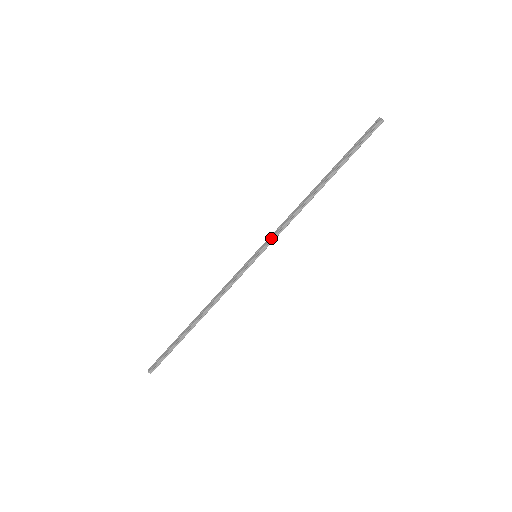
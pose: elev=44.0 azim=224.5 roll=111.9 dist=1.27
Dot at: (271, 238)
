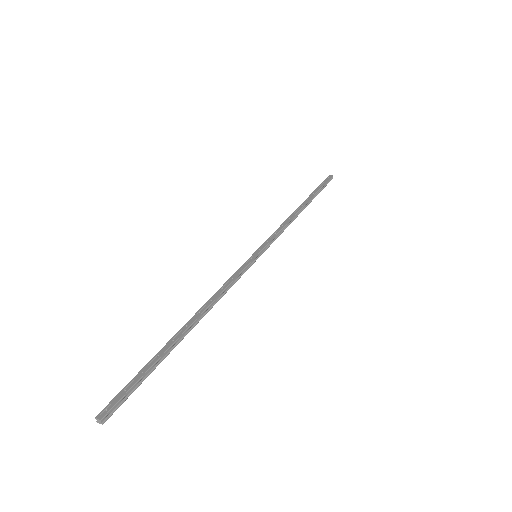
Dot at: (271, 239)
